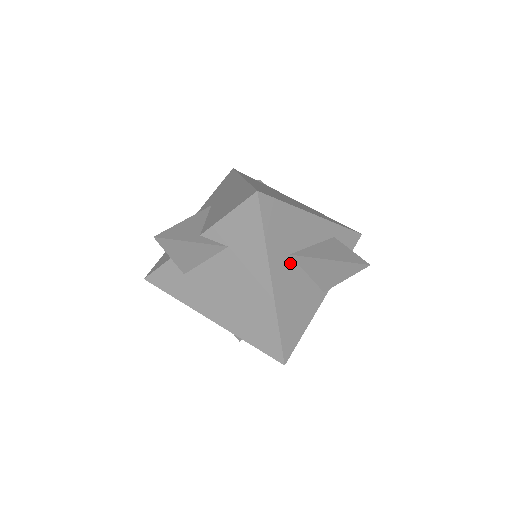
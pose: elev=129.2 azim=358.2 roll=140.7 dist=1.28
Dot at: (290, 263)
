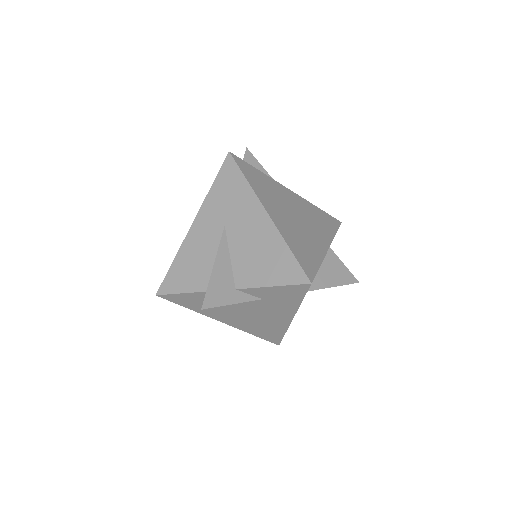
Dot at: occluded
